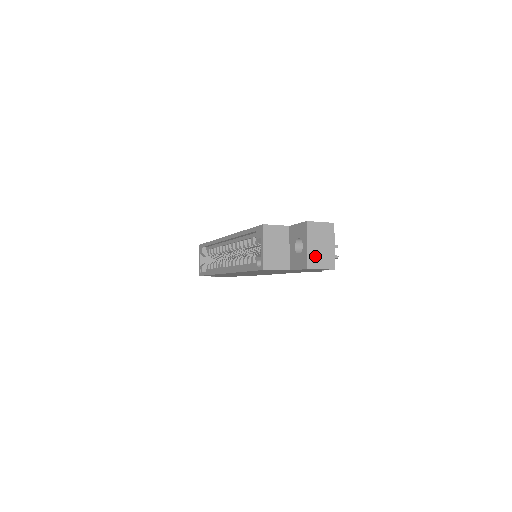
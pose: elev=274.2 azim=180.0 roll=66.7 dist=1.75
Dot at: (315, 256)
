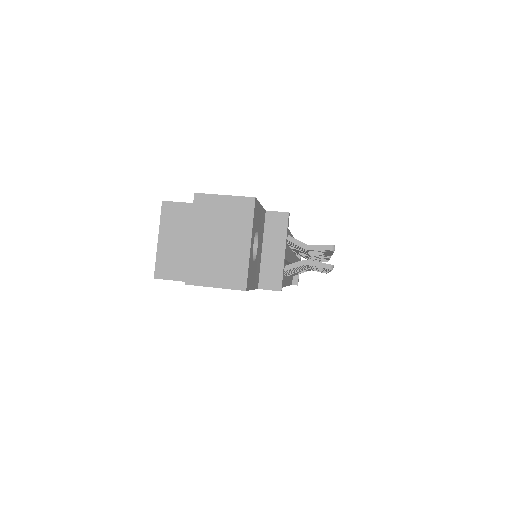
Dot at: (205, 261)
